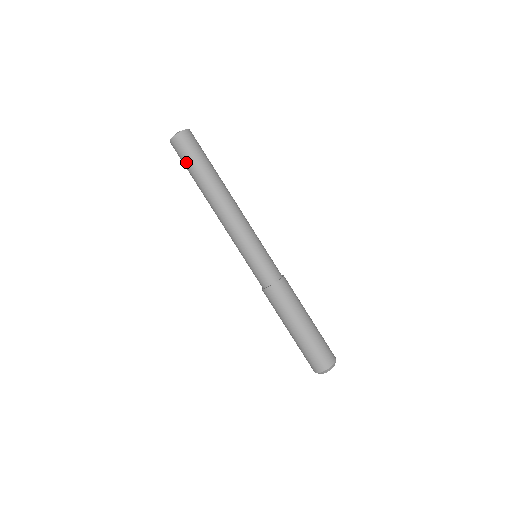
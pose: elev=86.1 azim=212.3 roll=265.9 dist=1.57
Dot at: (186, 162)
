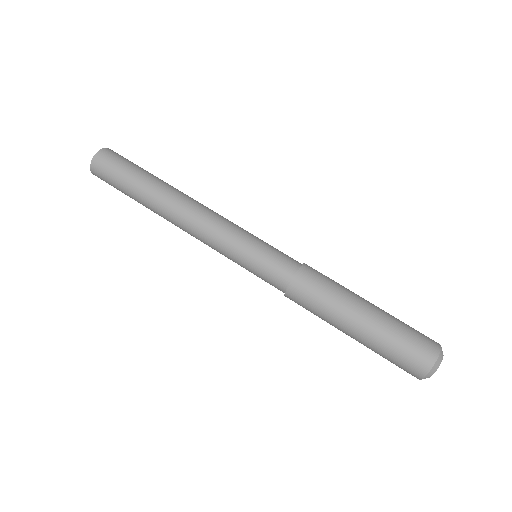
Dot at: (118, 186)
